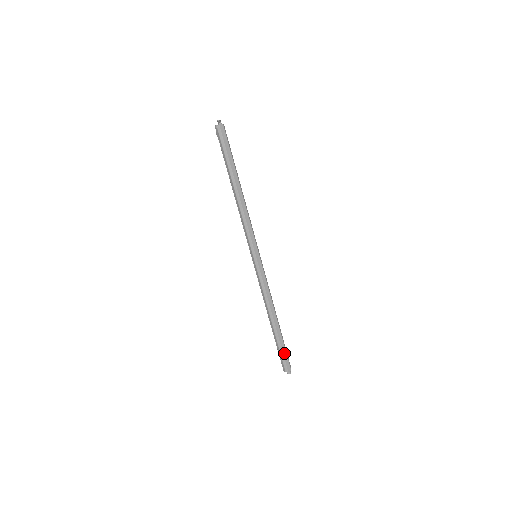
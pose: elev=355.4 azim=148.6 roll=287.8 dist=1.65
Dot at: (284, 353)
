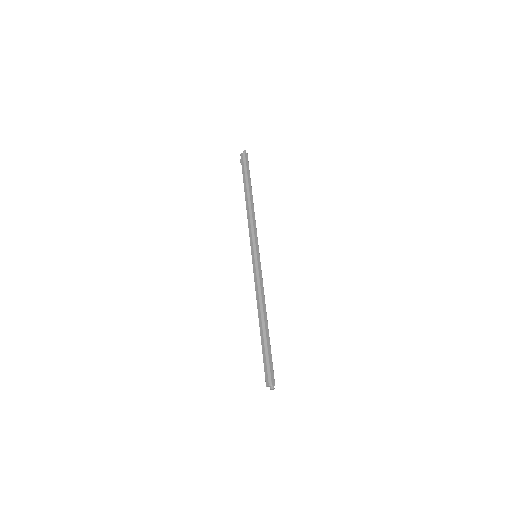
Dot at: (270, 361)
